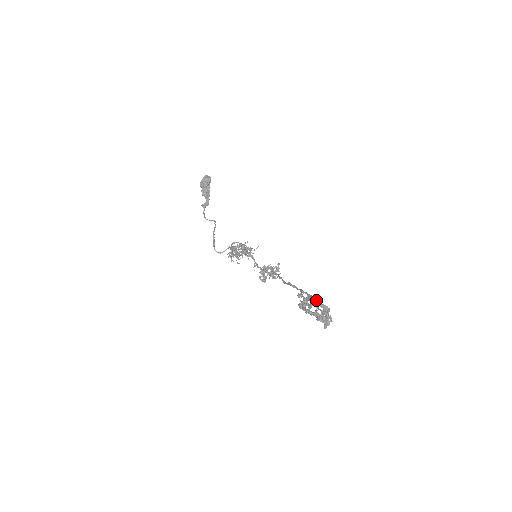
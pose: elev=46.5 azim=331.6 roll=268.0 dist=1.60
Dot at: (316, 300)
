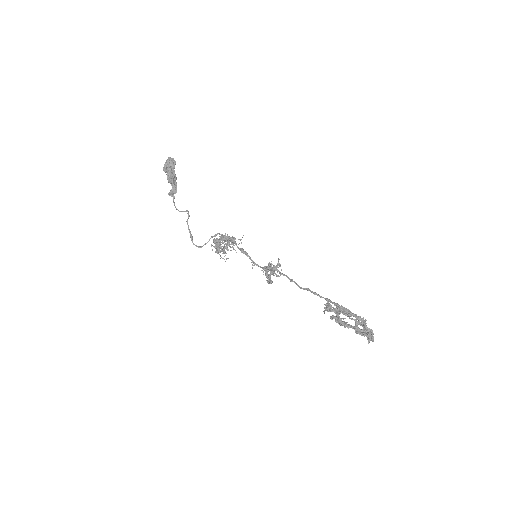
Dot at: (351, 313)
